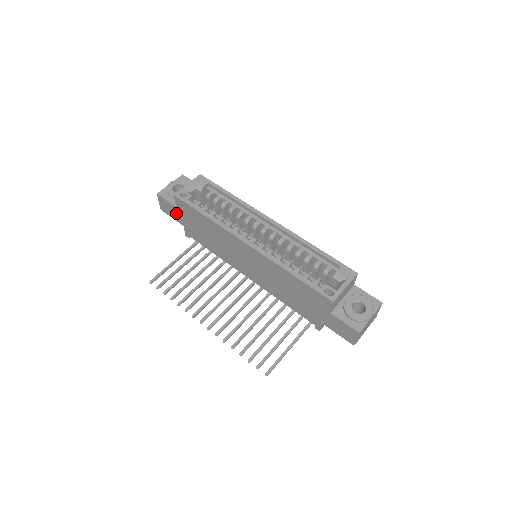
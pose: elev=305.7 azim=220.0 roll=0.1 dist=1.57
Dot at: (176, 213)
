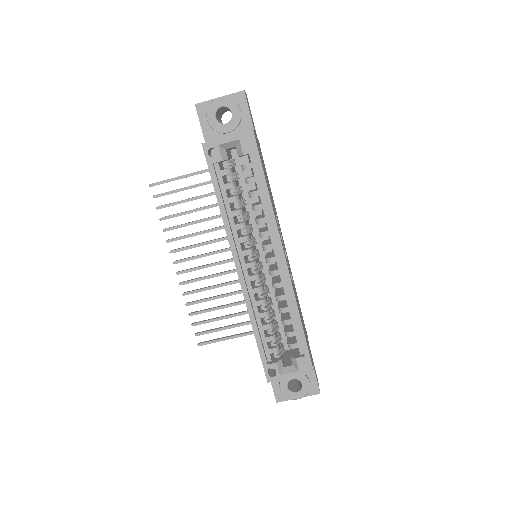
Dot at: occluded
